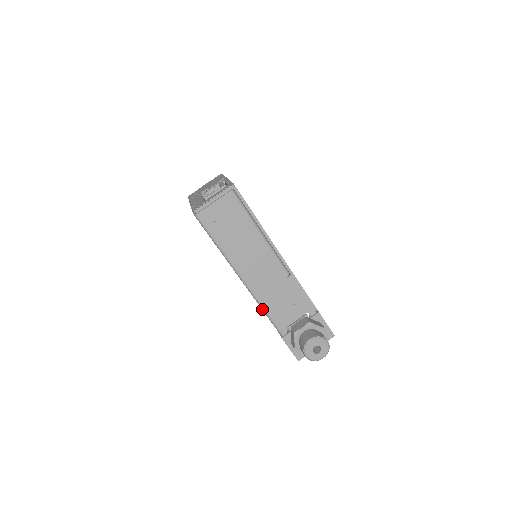
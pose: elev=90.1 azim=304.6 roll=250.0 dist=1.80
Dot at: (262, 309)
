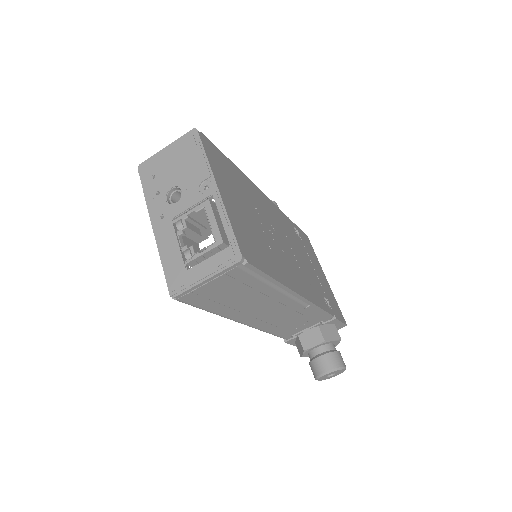
Dot at: occluded
